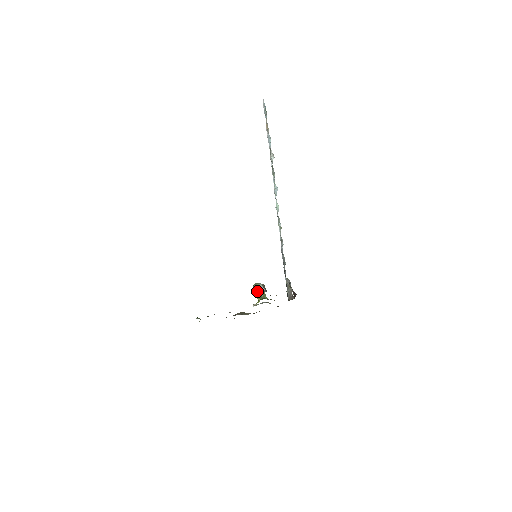
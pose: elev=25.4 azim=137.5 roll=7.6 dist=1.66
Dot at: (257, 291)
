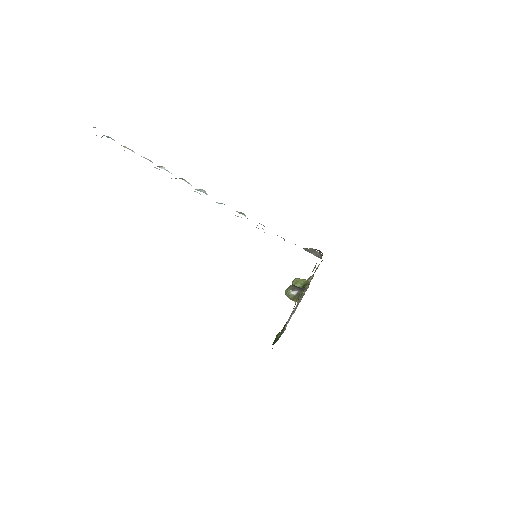
Dot at: (294, 299)
